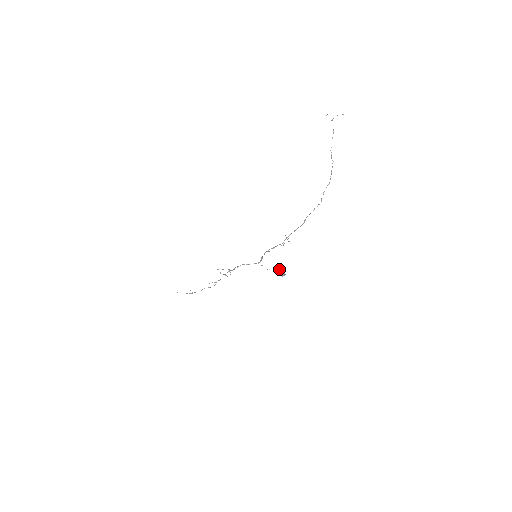
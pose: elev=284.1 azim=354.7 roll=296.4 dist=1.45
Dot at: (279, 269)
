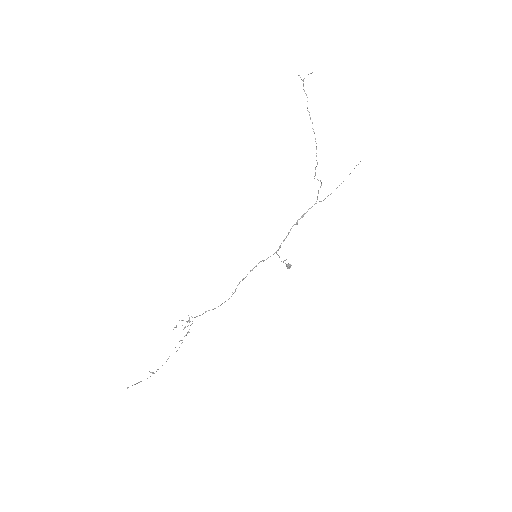
Dot at: occluded
